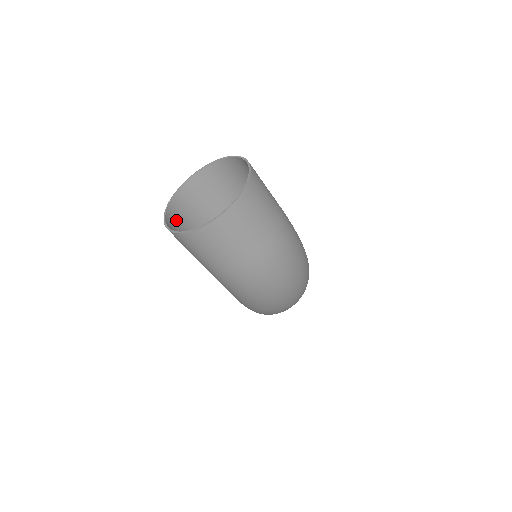
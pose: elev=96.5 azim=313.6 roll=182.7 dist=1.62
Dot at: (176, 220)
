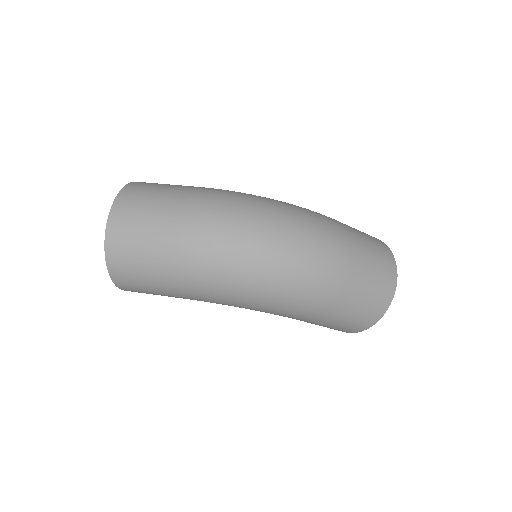
Dot at: occluded
